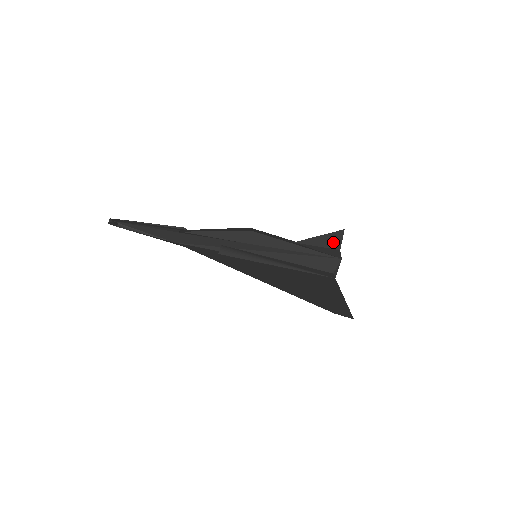
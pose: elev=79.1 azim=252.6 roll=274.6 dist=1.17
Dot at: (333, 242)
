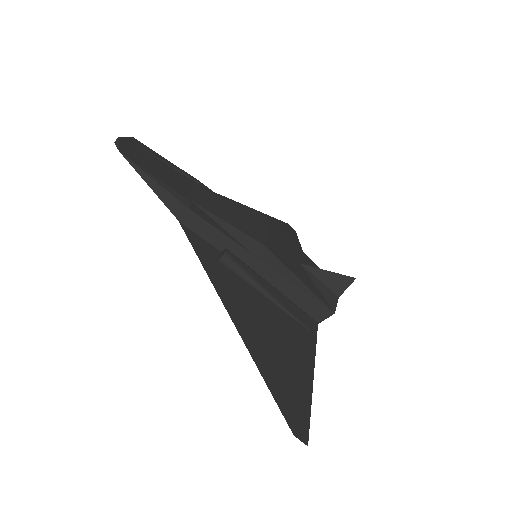
Dot at: (338, 285)
